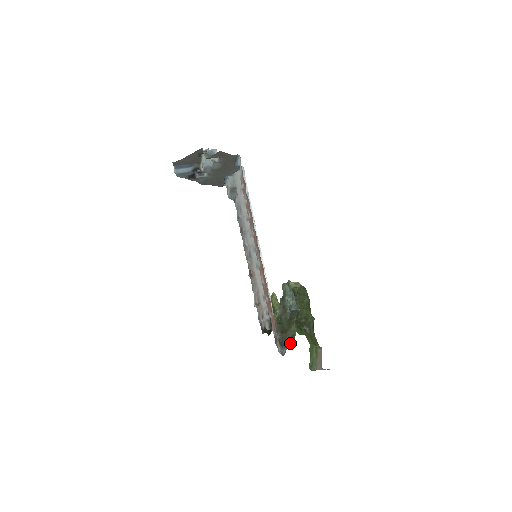
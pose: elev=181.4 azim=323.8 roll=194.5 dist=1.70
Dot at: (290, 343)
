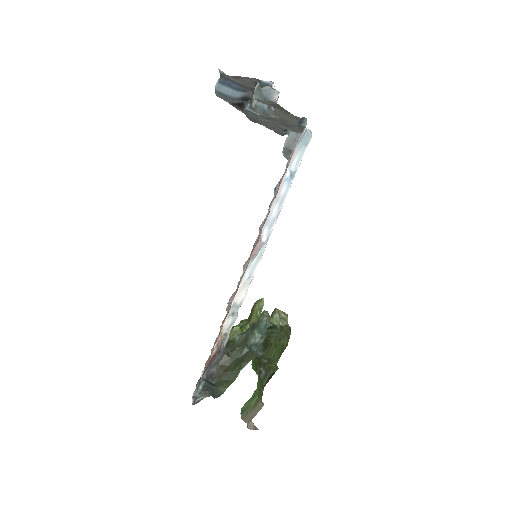
Dot at: (219, 388)
